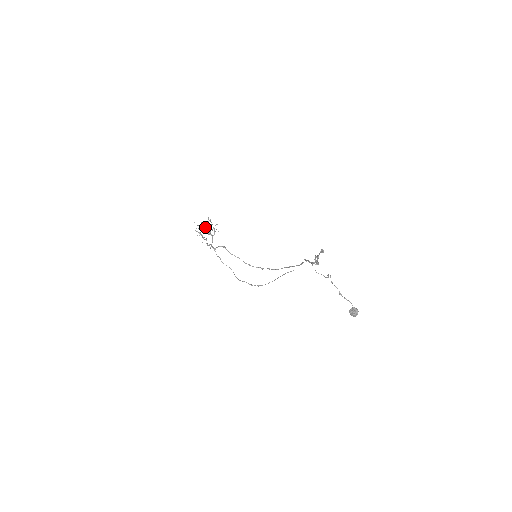
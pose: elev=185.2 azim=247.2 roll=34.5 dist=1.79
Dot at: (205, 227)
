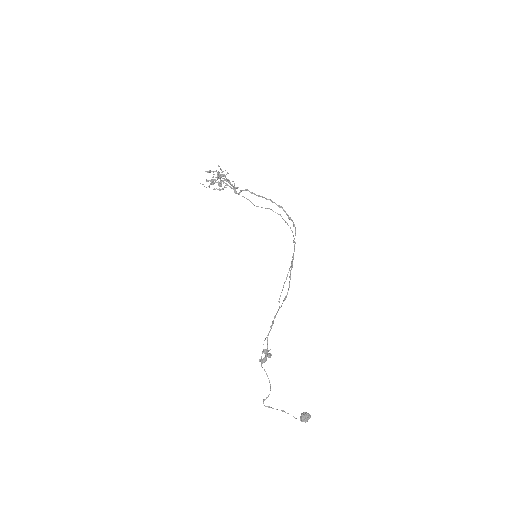
Dot at: occluded
